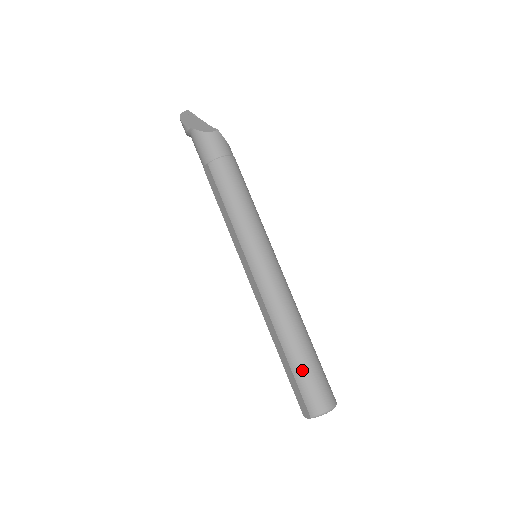
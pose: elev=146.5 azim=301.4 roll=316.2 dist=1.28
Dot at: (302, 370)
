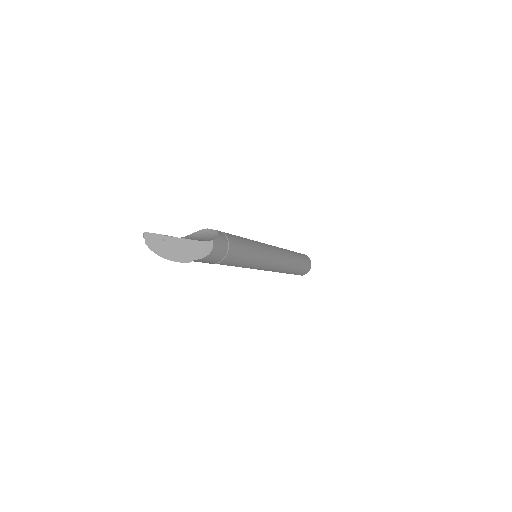
Dot at: (299, 271)
